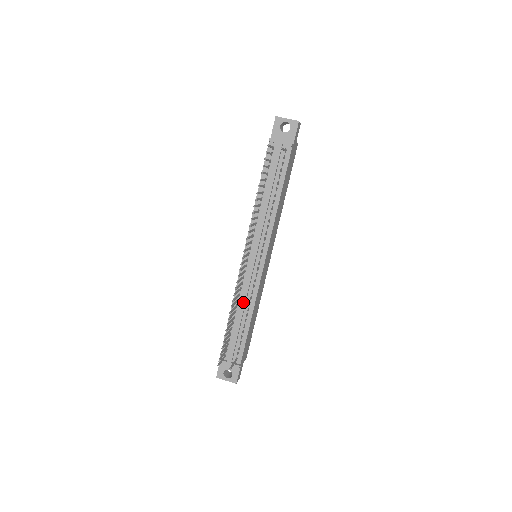
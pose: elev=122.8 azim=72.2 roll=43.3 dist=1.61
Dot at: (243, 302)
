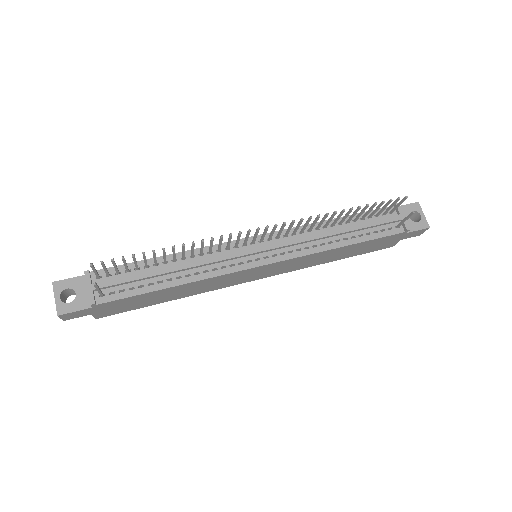
Dot at: (196, 263)
